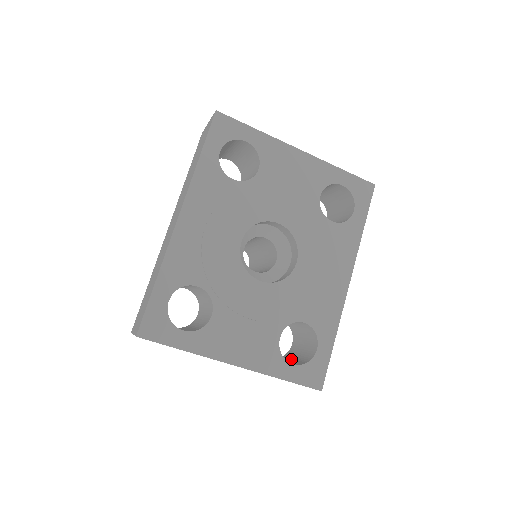
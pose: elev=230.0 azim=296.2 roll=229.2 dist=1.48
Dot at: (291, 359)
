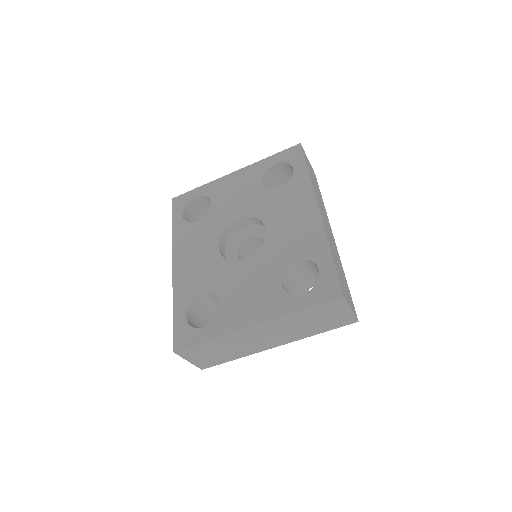
Dot at: occluded
